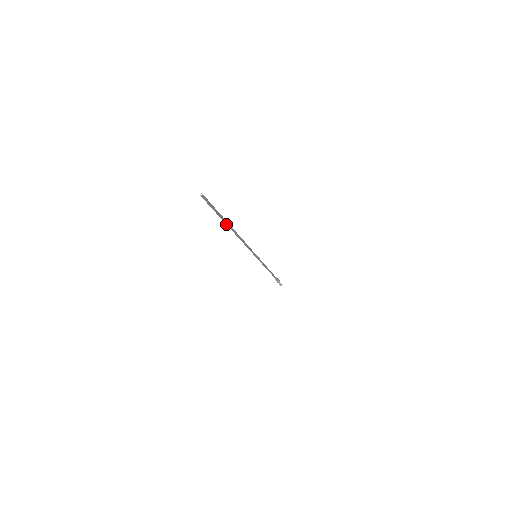
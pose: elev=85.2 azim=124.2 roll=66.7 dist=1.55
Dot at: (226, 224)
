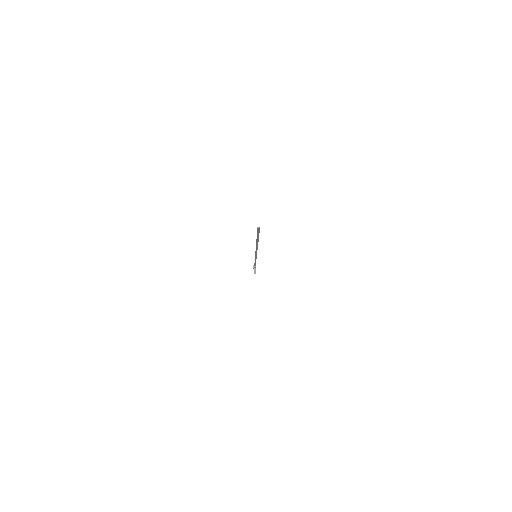
Dot at: (256, 240)
